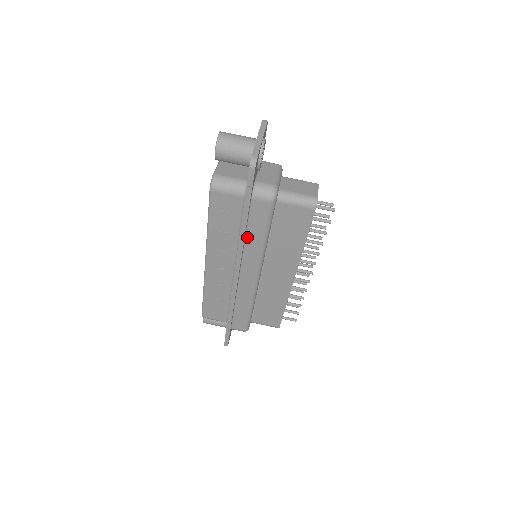
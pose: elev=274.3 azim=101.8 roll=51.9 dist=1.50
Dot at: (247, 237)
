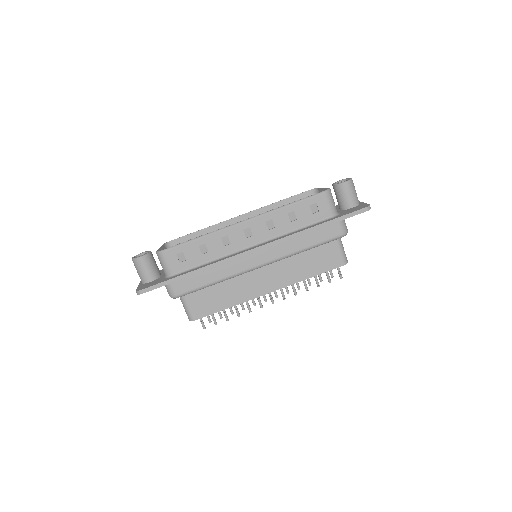
Dot at: (300, 236)
